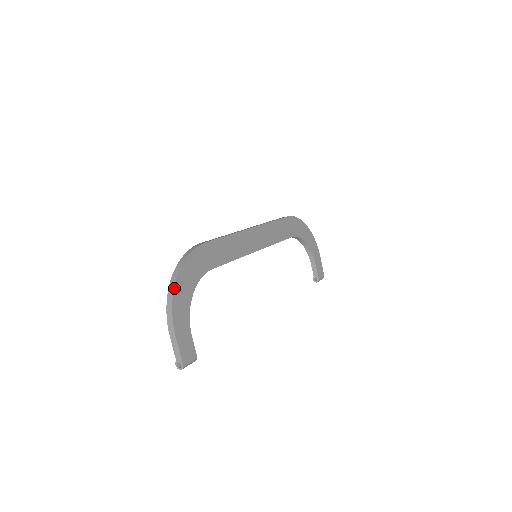
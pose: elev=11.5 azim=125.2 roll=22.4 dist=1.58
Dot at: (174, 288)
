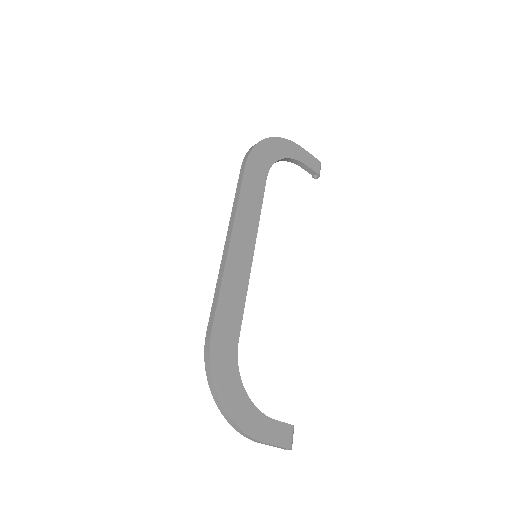
Dot at: (229, 416)
